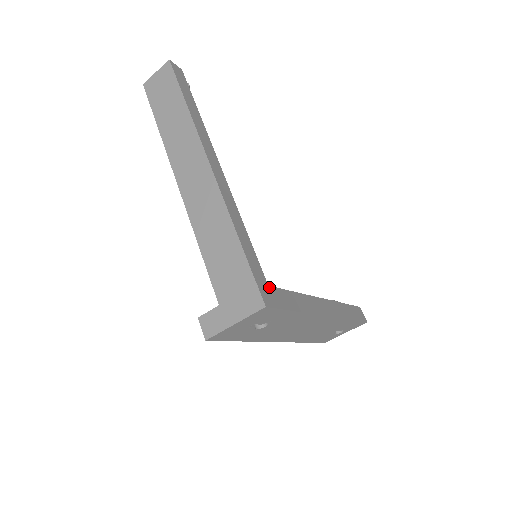
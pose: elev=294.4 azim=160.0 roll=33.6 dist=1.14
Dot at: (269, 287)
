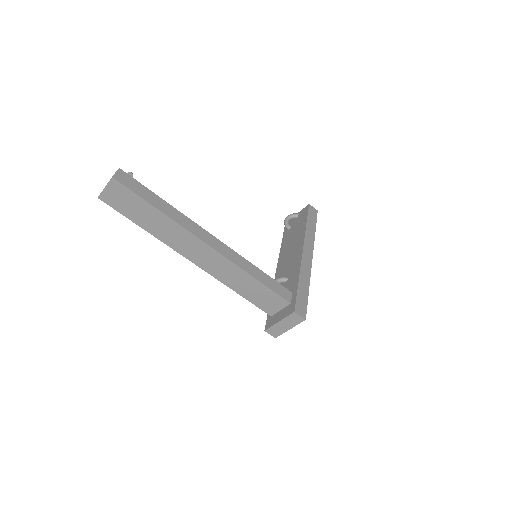
Dot at: (296, 302)
